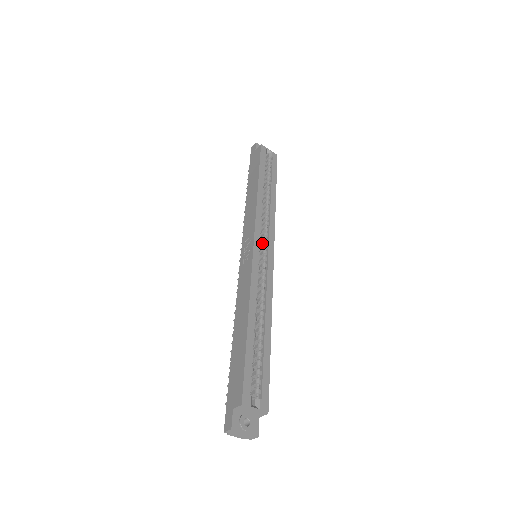
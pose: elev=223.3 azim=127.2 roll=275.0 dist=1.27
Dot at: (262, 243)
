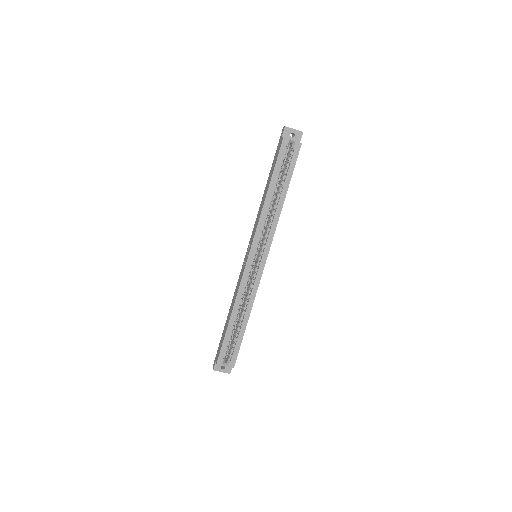
Dot at: (261, 248)
